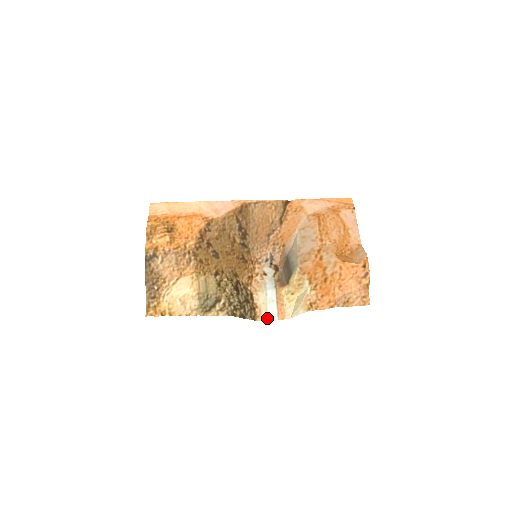
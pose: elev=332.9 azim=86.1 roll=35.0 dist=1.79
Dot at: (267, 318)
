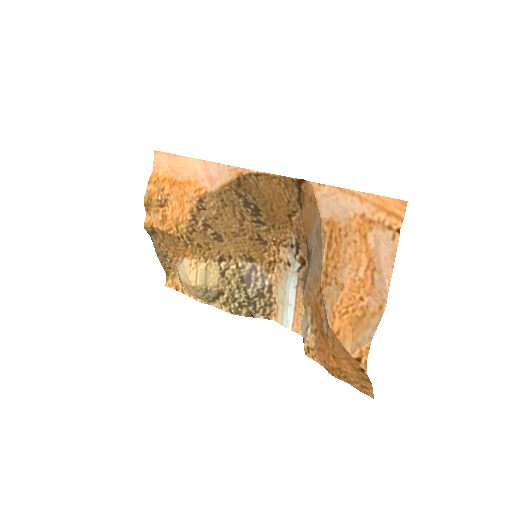
Dot at: (281, 322)
